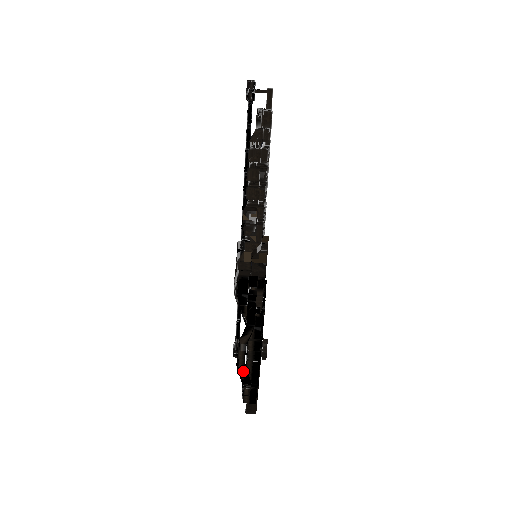
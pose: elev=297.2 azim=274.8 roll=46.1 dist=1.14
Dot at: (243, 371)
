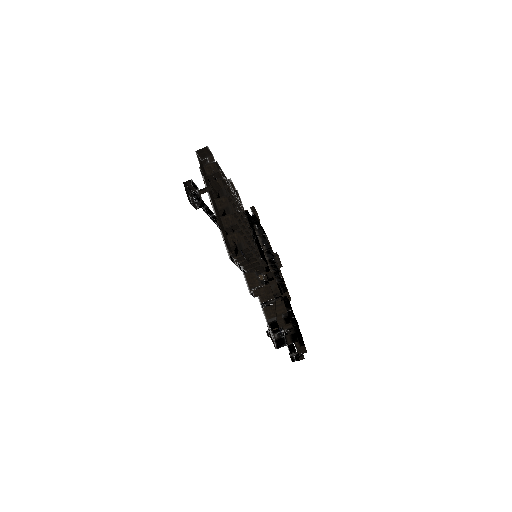
Dot at: occluded
